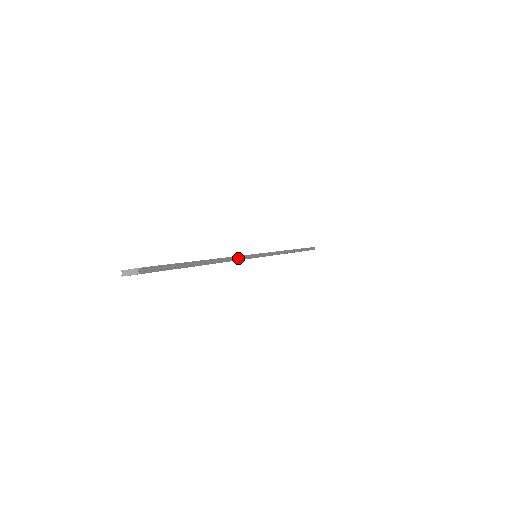
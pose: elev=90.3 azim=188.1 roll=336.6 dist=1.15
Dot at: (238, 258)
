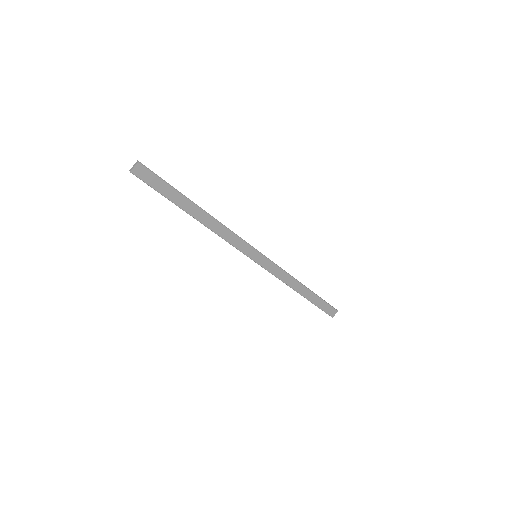
Dot at: (230, 231)
